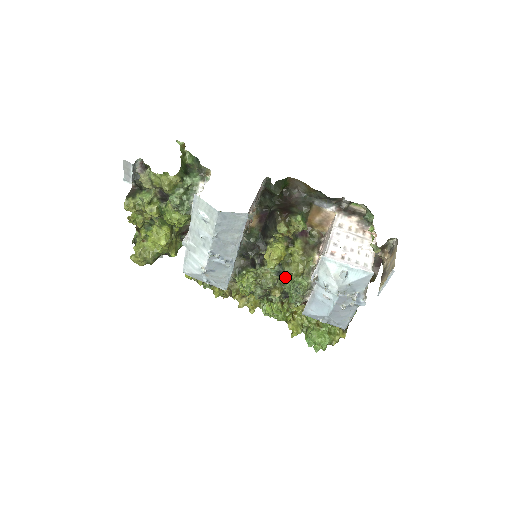
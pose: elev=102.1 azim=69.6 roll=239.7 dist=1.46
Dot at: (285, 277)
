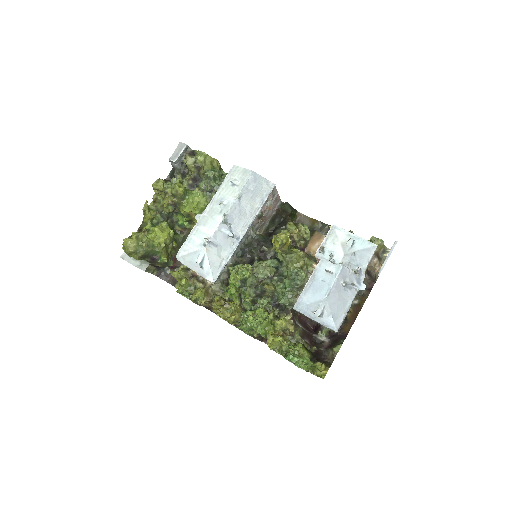
Dot at: (279, 281)
